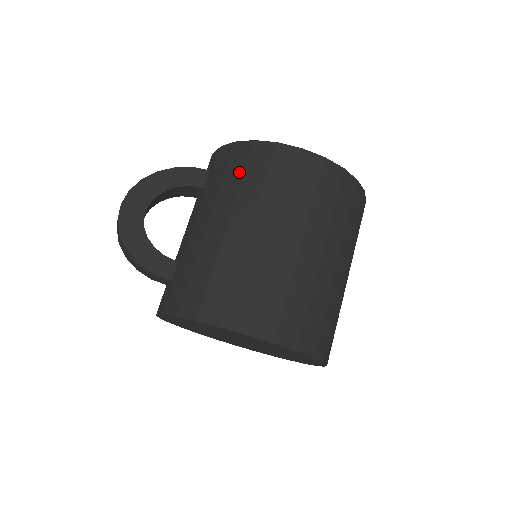
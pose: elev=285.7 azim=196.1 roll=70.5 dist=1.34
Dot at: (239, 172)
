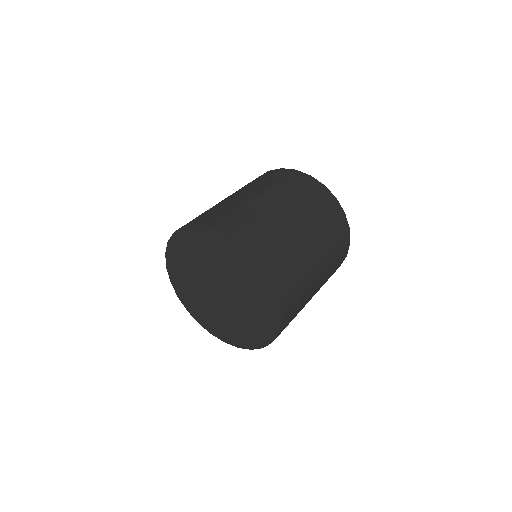
Dot at: occluded
